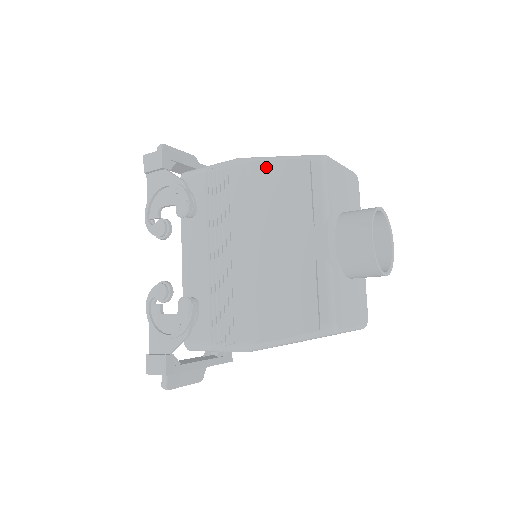
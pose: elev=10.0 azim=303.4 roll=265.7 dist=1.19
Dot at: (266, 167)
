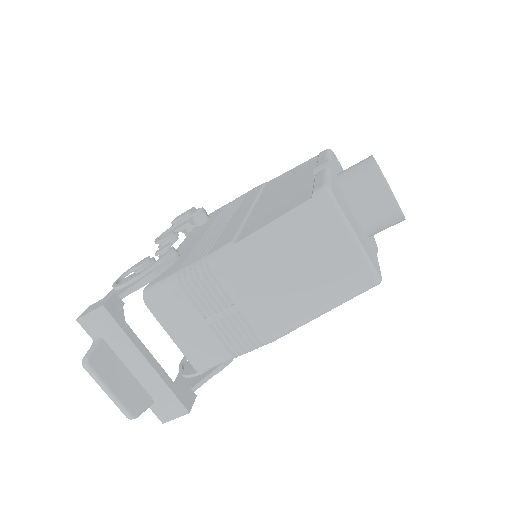
Dot at: (281, 176)
